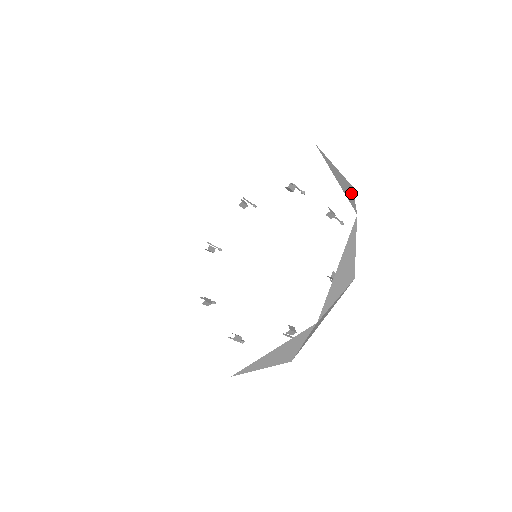
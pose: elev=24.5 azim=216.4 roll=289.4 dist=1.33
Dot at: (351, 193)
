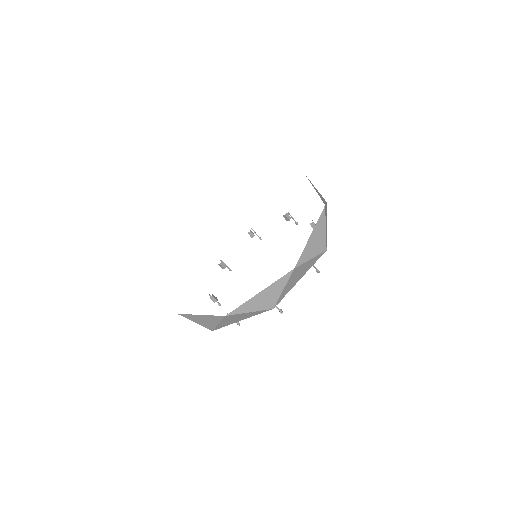
Dot at: occluded
